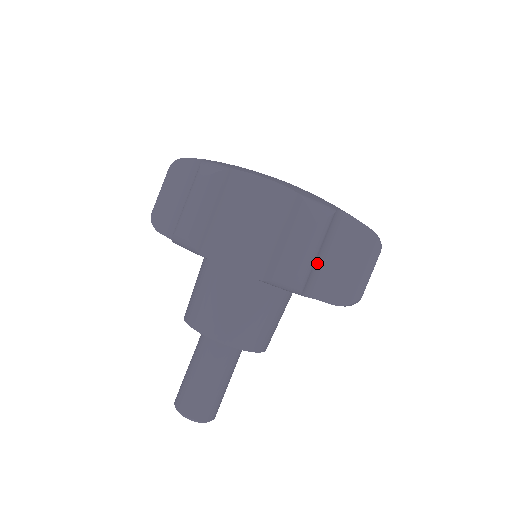
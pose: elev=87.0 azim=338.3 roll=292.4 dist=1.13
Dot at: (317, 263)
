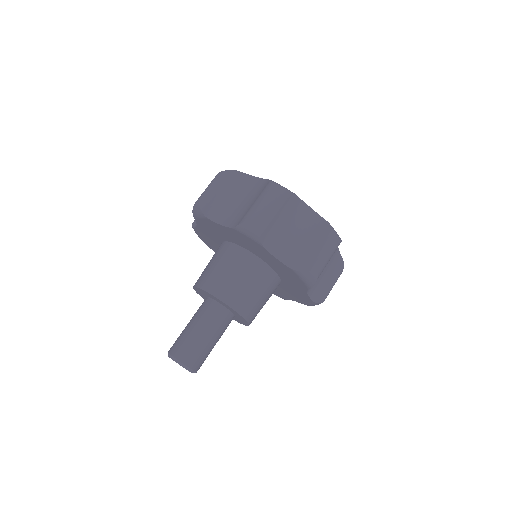
Dot at: occluded
